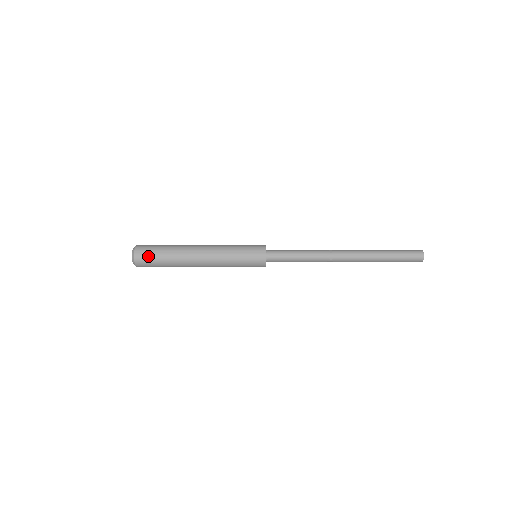
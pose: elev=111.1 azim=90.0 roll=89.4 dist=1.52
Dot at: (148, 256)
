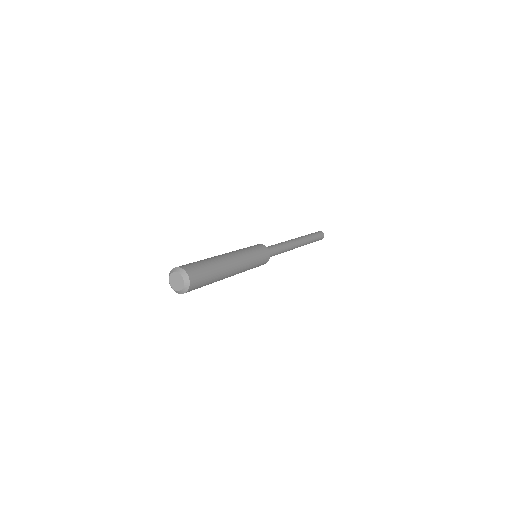
Dot at: (199, 273)
